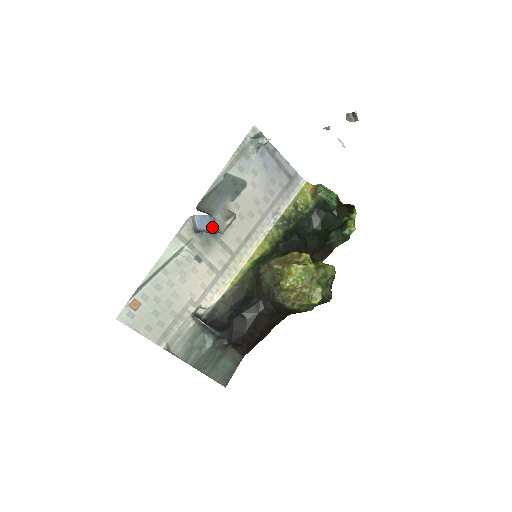
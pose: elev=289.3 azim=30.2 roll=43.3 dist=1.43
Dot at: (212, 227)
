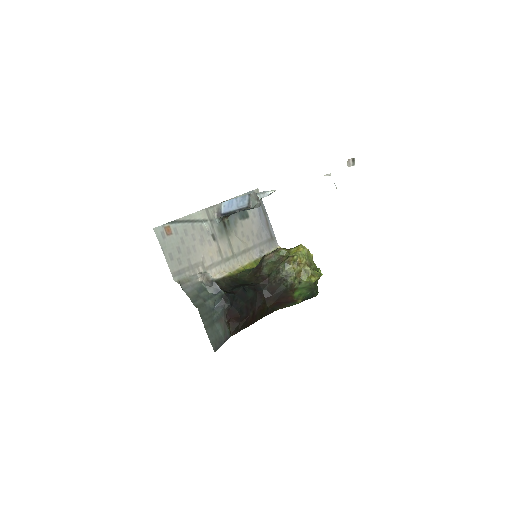
Dot at: (242, 204)
